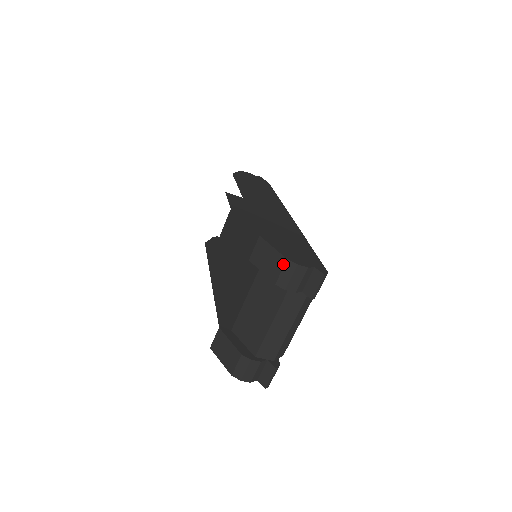
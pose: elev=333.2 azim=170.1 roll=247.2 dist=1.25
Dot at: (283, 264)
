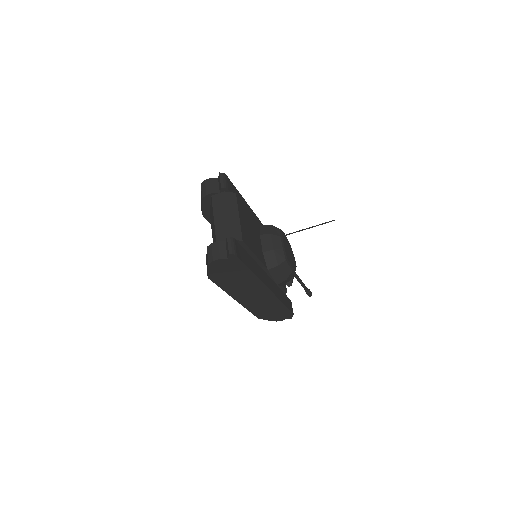
Dot at: (201, 188)
